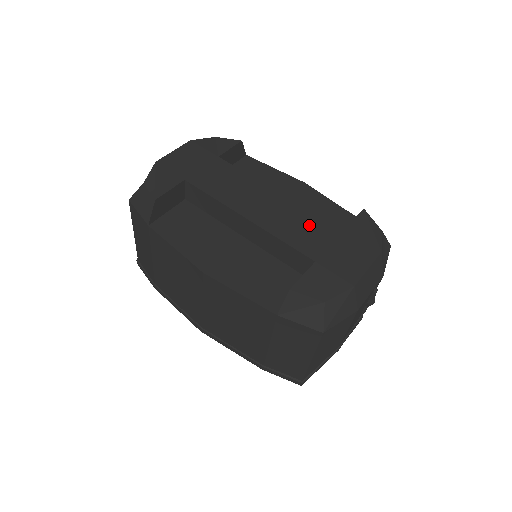
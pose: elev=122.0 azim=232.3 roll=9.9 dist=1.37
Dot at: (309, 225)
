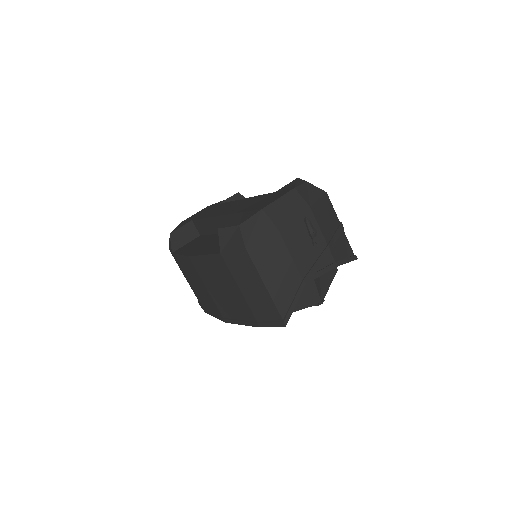
Dot at: (253, 201)
